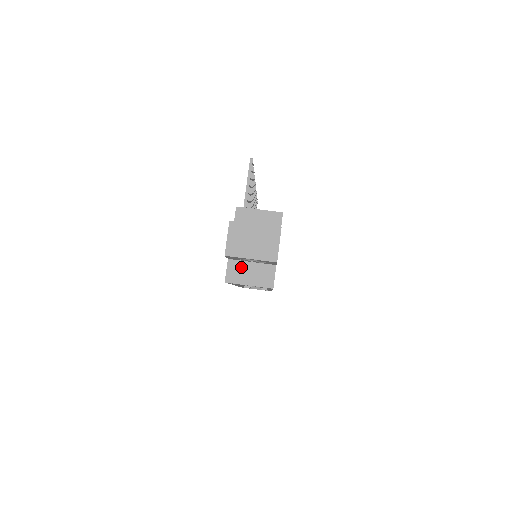
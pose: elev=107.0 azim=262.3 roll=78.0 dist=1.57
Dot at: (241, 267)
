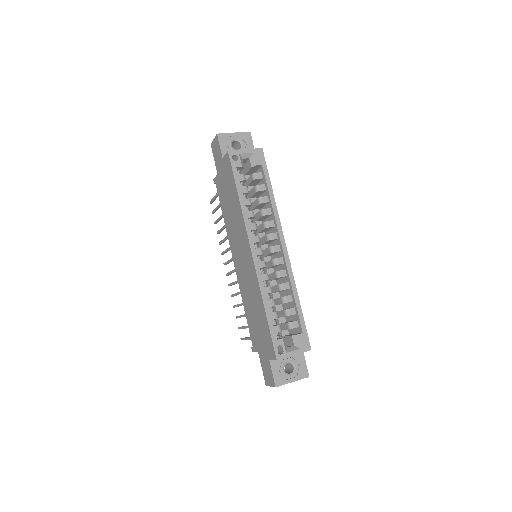
Dot at: occluded
